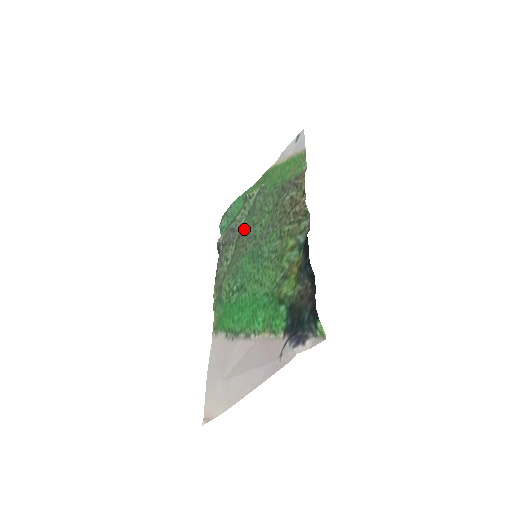
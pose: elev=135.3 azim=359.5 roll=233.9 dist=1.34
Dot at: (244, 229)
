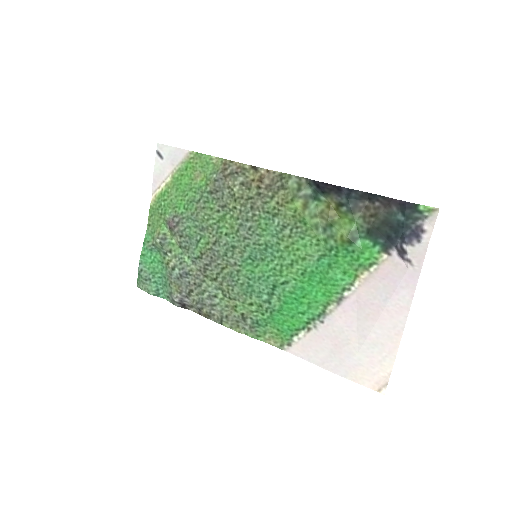
Dot at: (204, 258)
